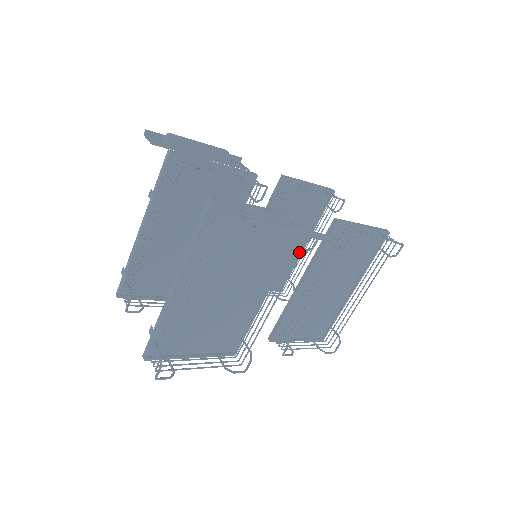
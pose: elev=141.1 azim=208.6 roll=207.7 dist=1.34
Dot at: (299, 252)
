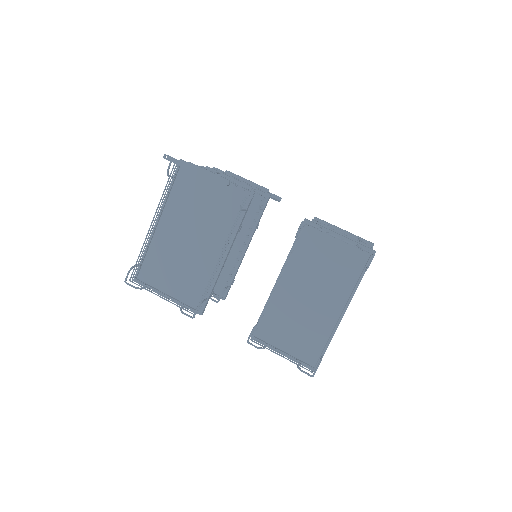
Dot at: occluded
